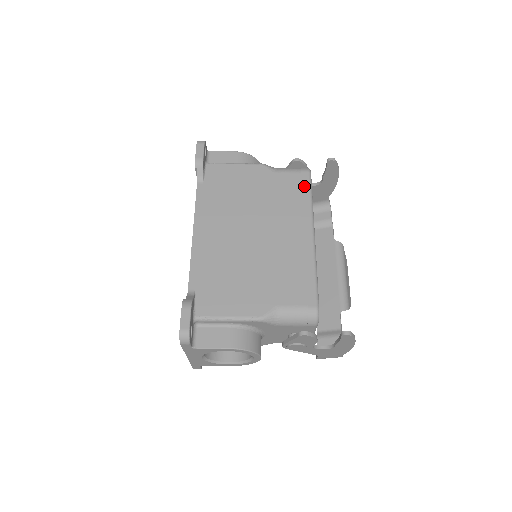
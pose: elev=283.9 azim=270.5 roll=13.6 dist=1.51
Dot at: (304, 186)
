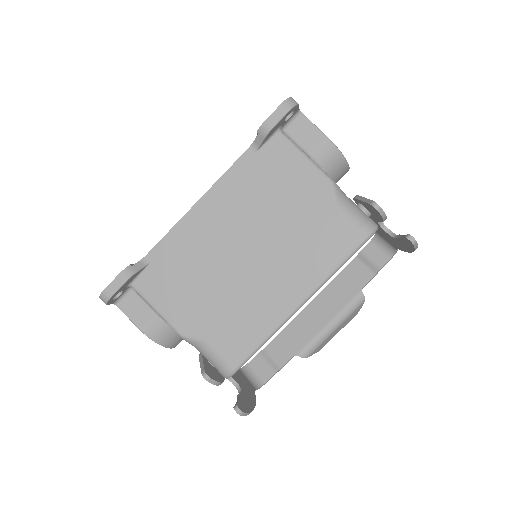
Dot at: (346, 247)
